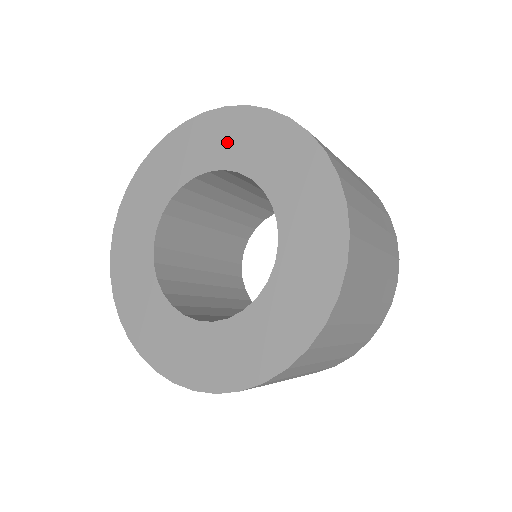
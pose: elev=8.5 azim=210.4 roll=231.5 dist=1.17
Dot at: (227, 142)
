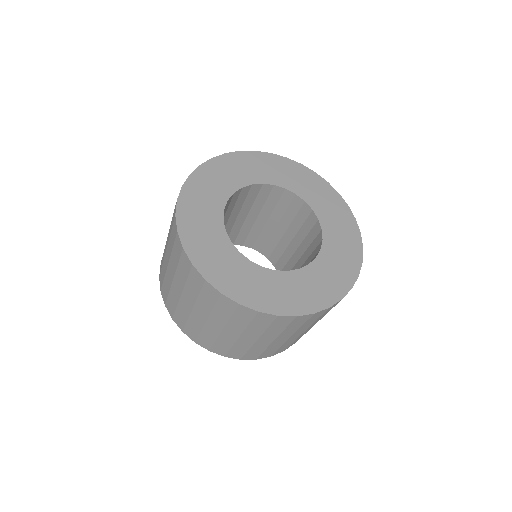
Dot at: (326, 204)
